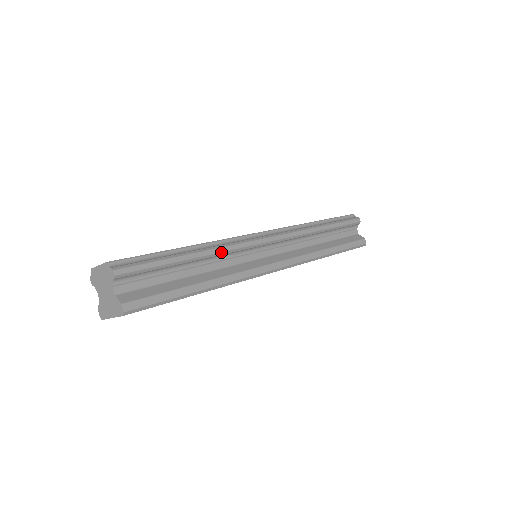
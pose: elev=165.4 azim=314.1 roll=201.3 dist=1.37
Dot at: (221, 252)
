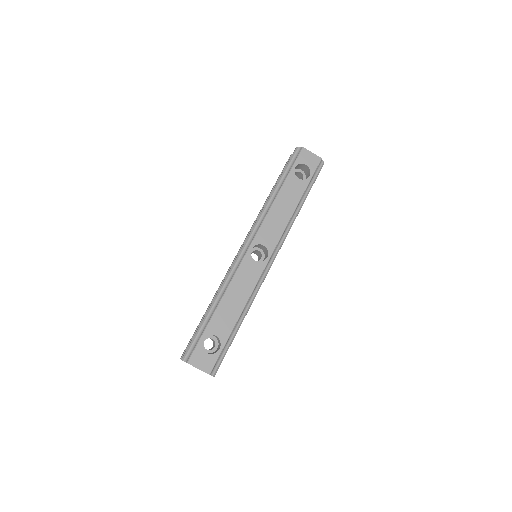
Dot at: occluded
